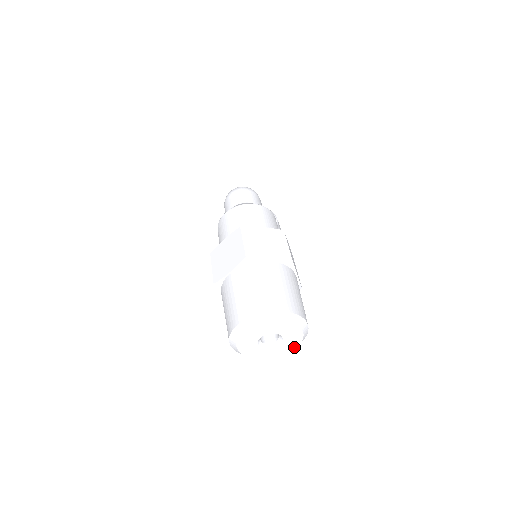
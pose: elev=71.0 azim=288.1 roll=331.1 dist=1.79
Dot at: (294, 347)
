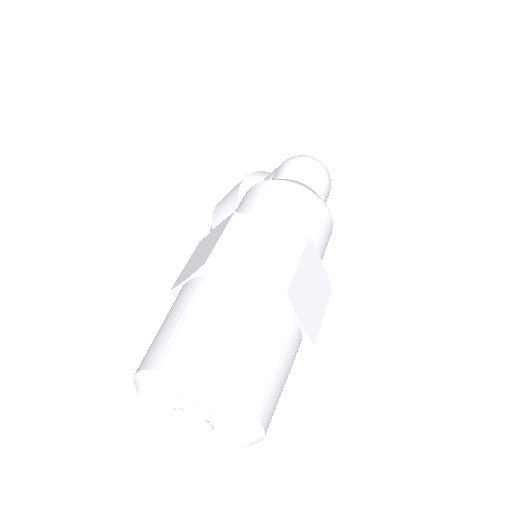
Dot at: (201, 438)
